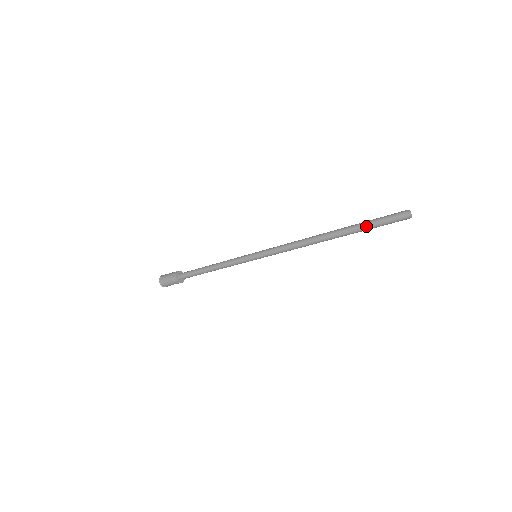
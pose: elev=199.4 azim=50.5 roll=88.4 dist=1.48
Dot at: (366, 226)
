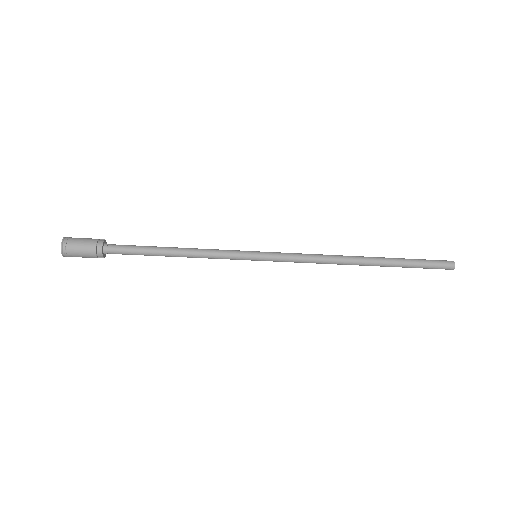
Dot at: (411, 265)
